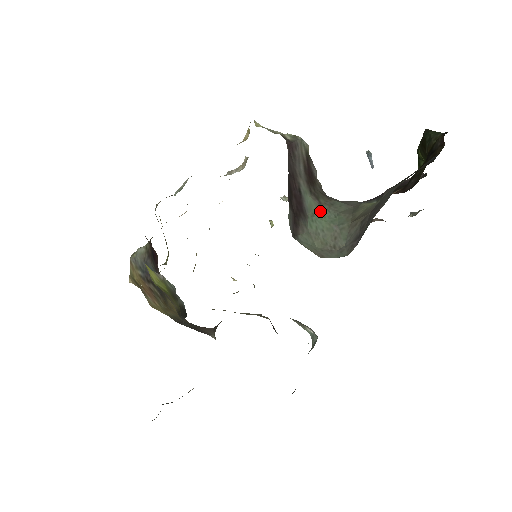
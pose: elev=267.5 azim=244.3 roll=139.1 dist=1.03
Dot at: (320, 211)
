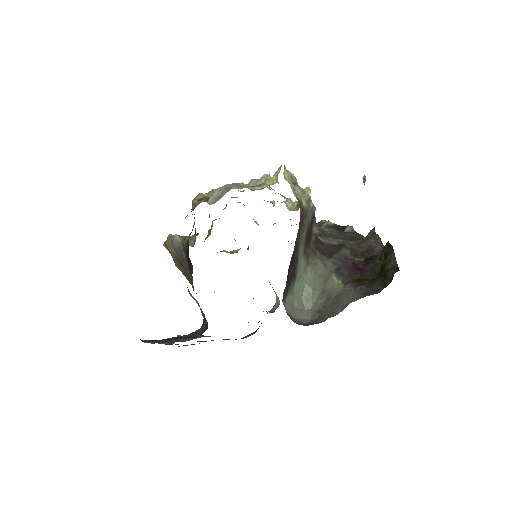
Dot at: (306, 272)
